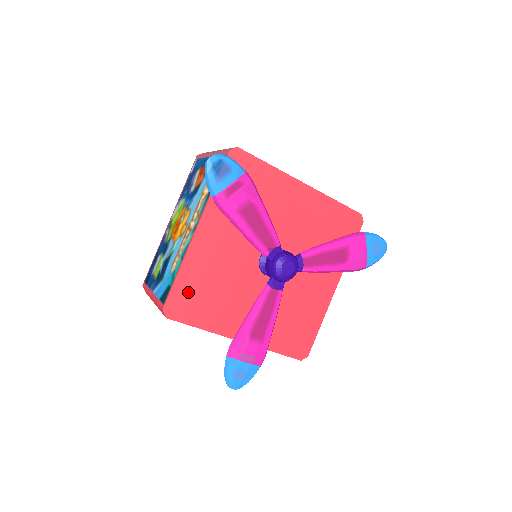
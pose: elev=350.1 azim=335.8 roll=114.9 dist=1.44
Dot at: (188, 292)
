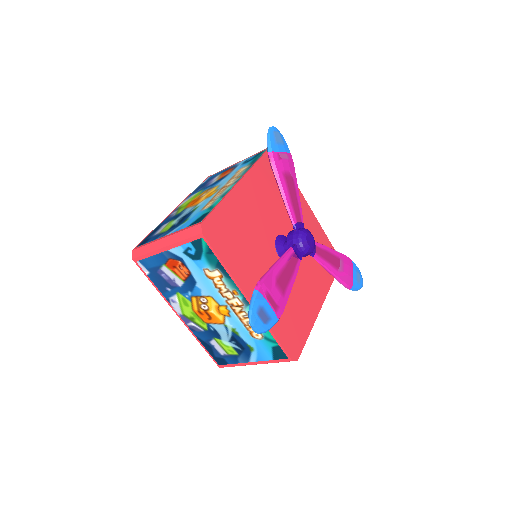
Dot at: (223, 224)
